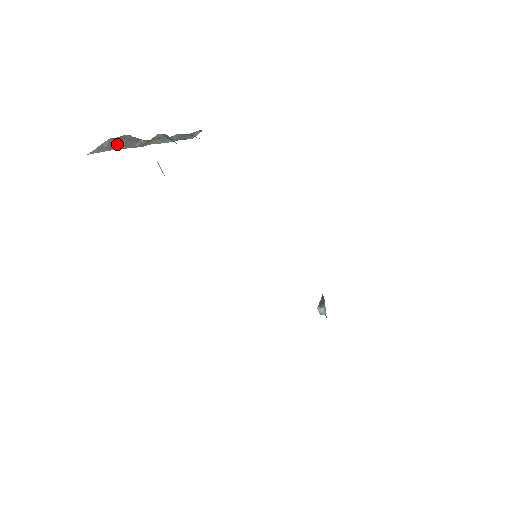
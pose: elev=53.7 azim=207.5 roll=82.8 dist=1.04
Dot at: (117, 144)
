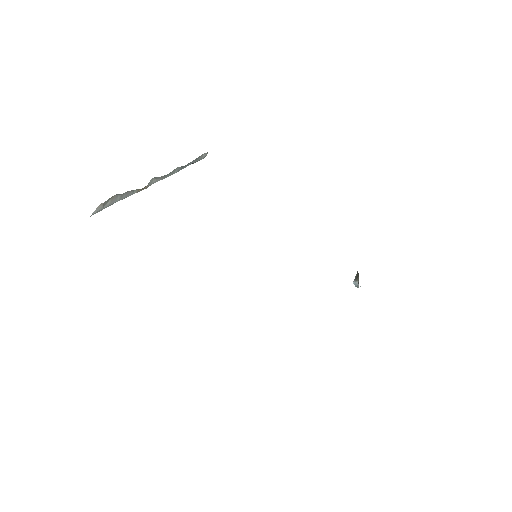
Dot at: (113, 201)
